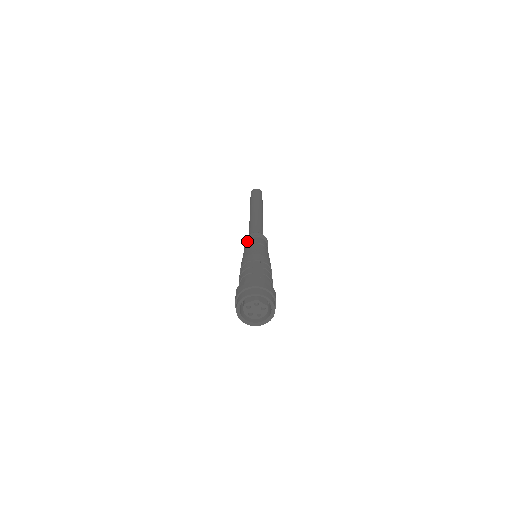
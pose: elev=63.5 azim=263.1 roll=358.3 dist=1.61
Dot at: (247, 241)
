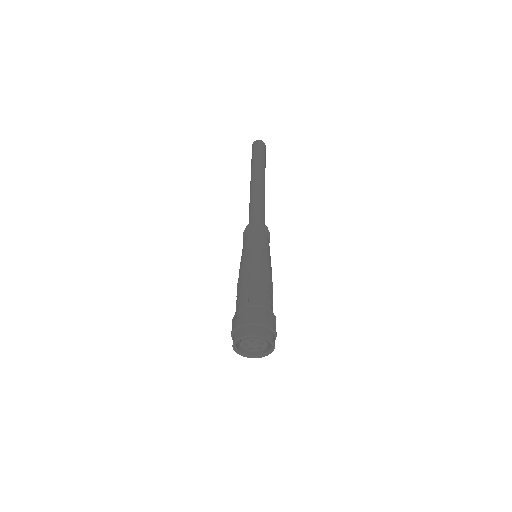
Dot at: (244, 238)
